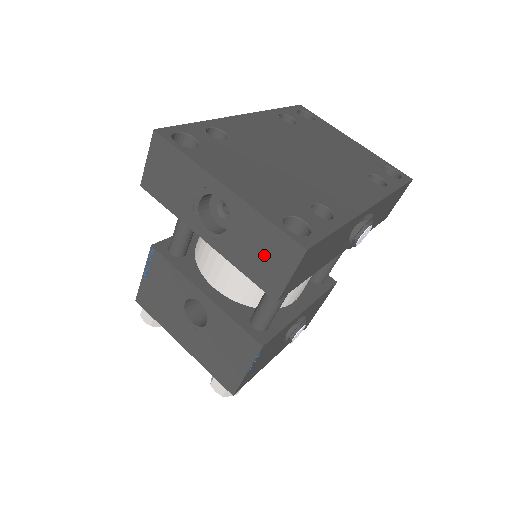
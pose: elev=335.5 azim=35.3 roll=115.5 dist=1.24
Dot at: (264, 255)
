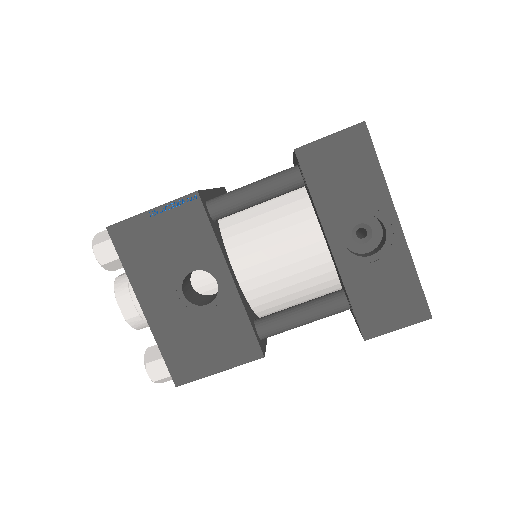
Dot at: (388, 299)
